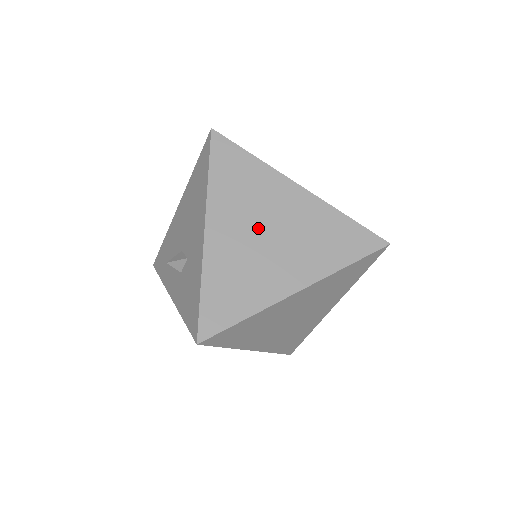
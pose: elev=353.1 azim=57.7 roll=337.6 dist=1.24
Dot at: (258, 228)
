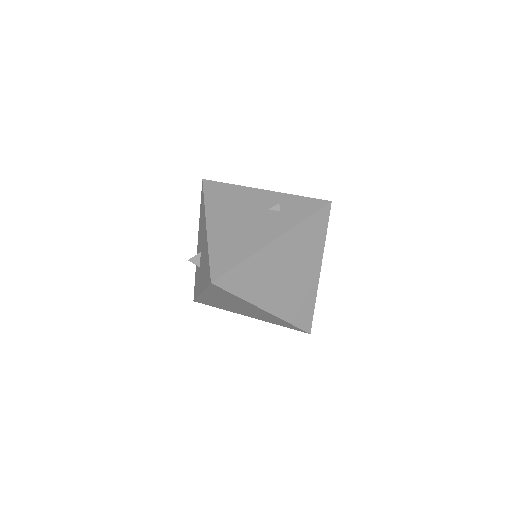
Dot at: (233, 305)
